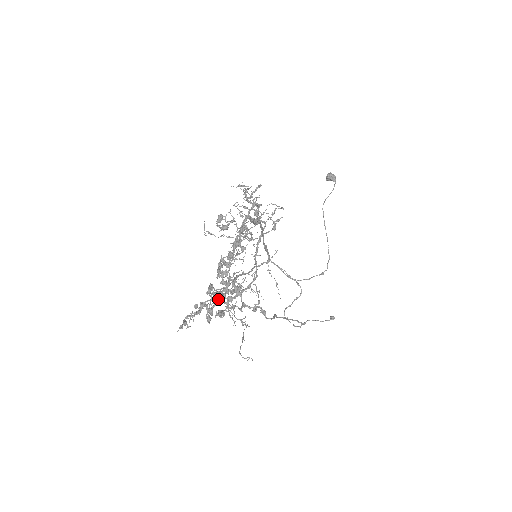
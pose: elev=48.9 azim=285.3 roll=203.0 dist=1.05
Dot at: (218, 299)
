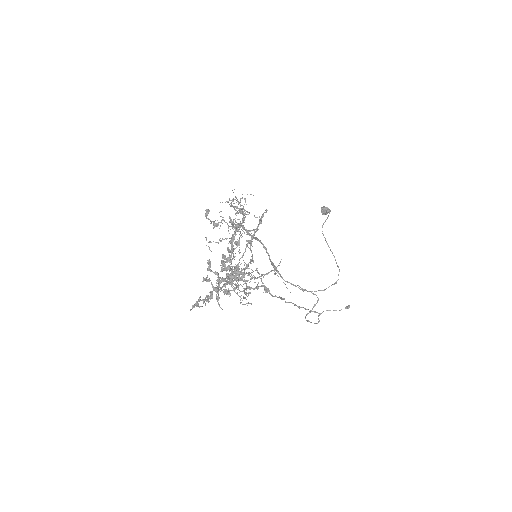
Dot at: (220, 278)
